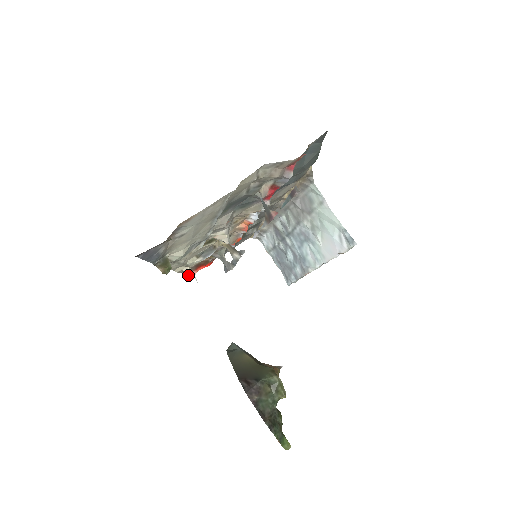
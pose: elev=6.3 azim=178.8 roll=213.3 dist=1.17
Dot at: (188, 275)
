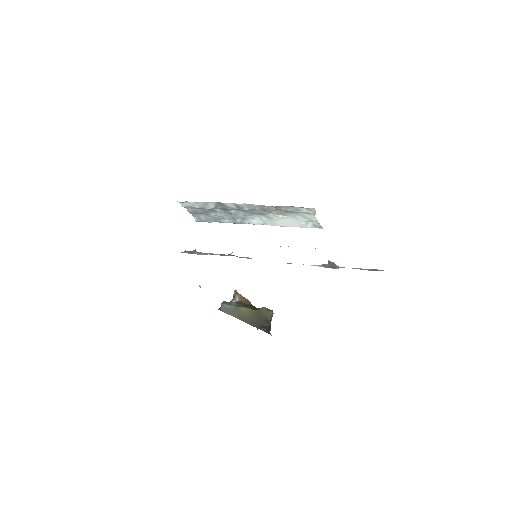
Dot at: occluded
